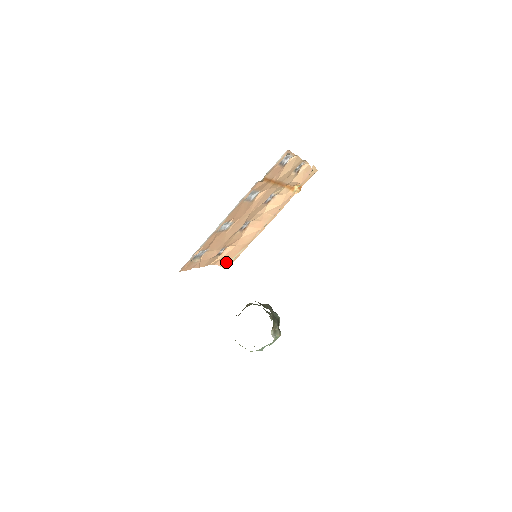
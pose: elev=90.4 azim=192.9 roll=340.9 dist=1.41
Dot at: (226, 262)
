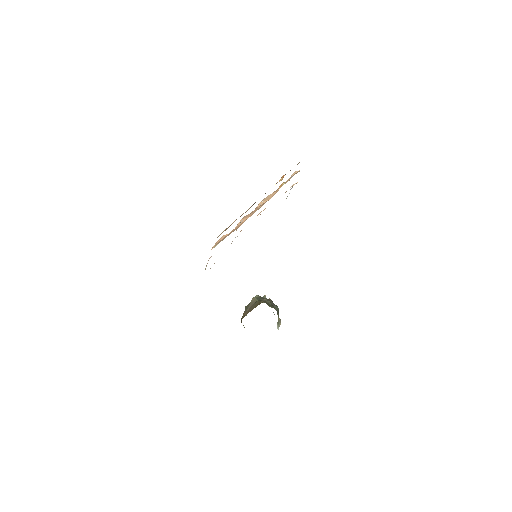
Dot at: (218, 243)
